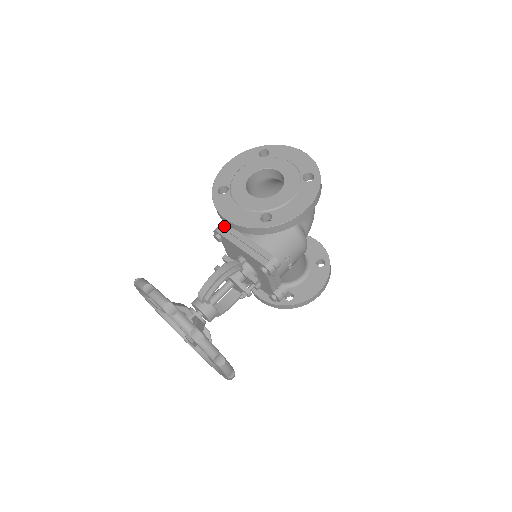
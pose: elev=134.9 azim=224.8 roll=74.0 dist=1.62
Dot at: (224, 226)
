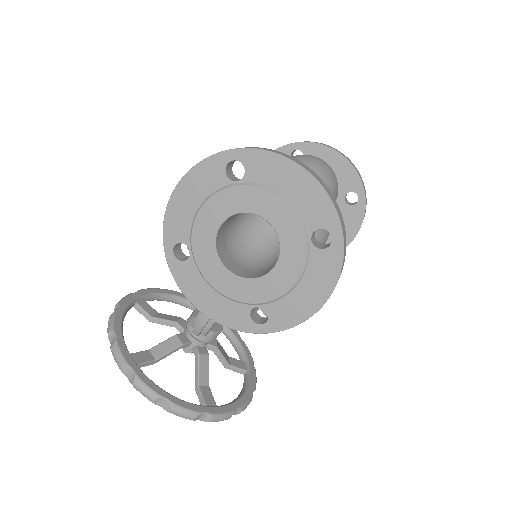
Dot at: occluded
